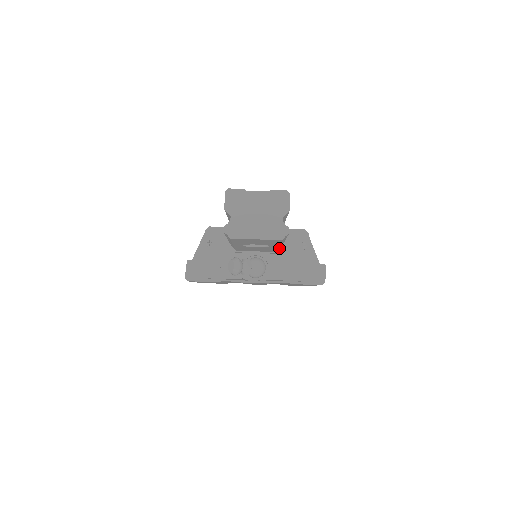
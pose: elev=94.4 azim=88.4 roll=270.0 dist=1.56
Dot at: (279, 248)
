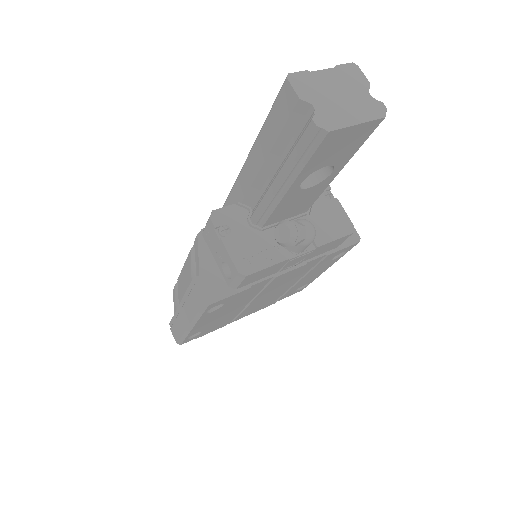
Dot at: occluded
